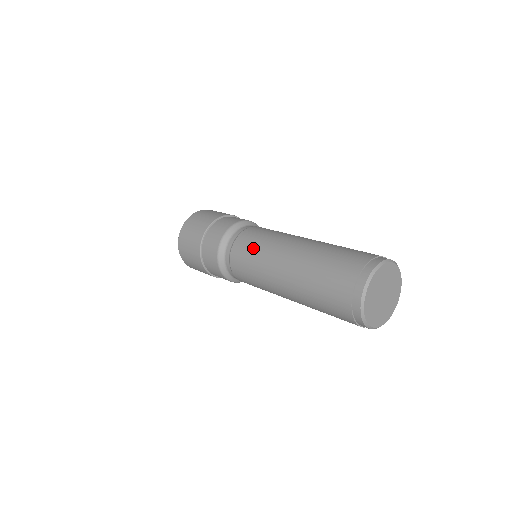
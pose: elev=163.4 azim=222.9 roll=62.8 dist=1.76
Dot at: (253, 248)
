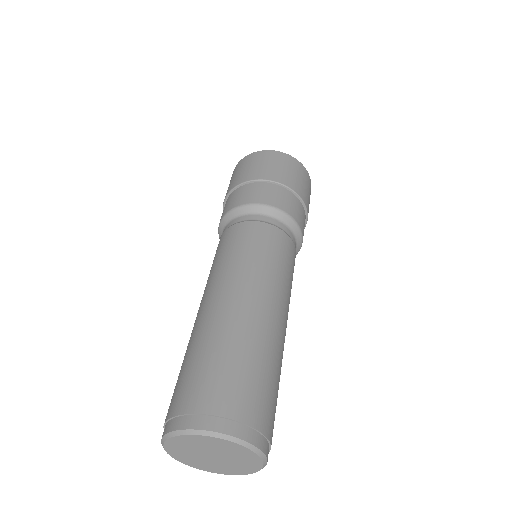
Dot at: occluded
